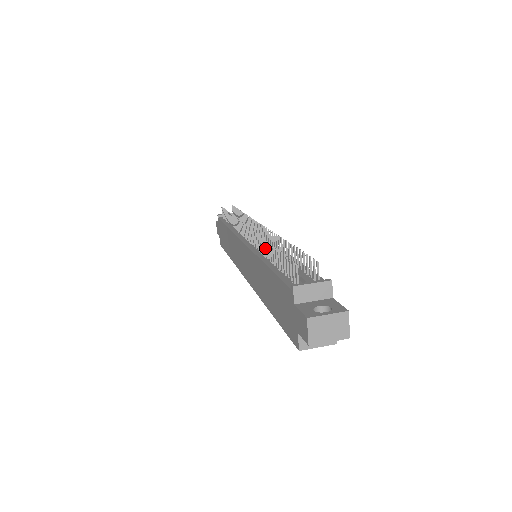
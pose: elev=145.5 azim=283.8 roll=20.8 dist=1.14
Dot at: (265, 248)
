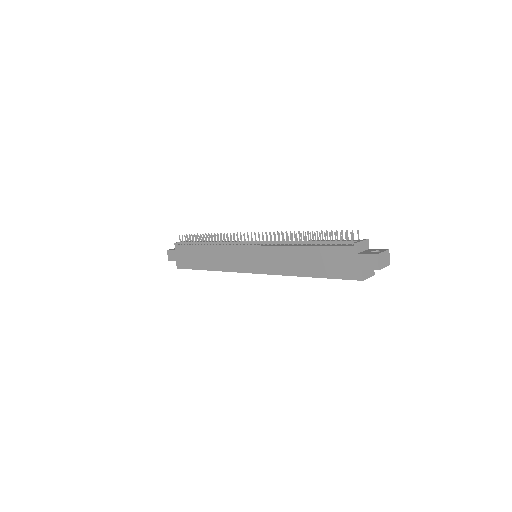
Dot at: occluded
